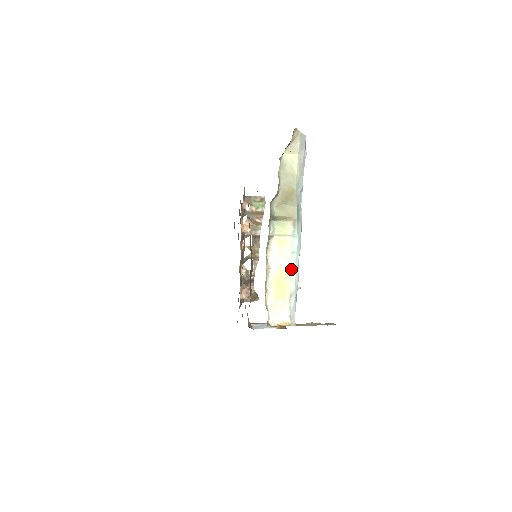
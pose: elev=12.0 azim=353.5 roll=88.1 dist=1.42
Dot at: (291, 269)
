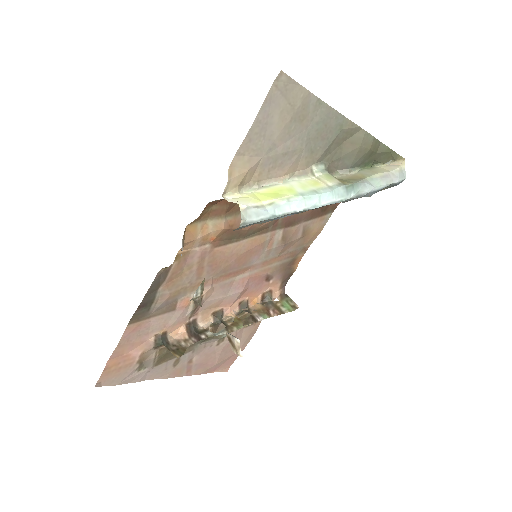
Dot at: (299, 195)
